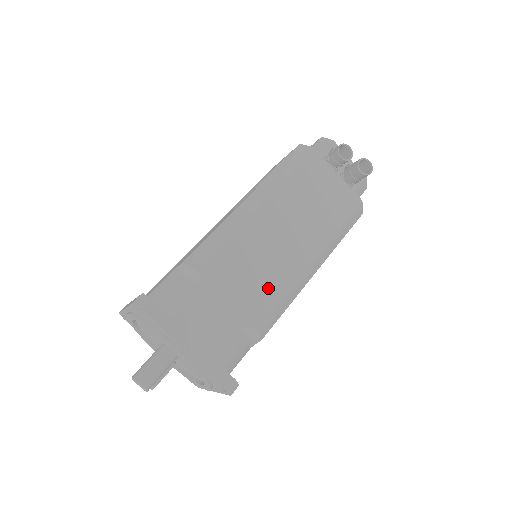
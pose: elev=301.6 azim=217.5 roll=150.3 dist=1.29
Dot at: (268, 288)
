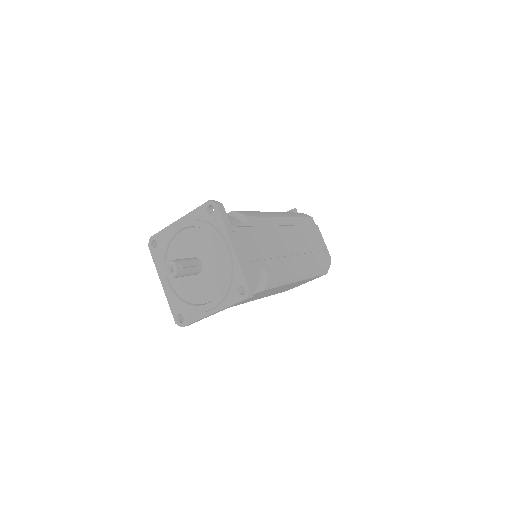
Dot at: occluded
